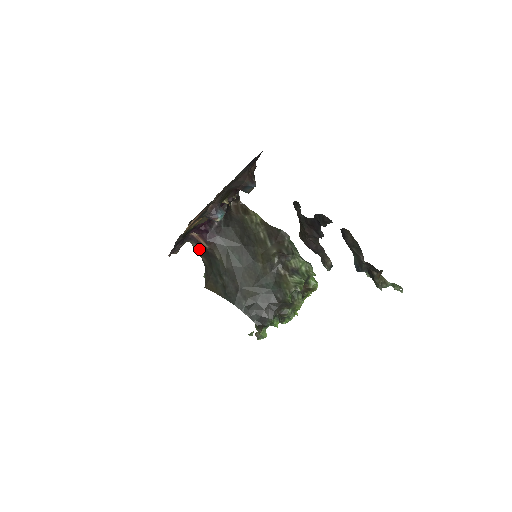
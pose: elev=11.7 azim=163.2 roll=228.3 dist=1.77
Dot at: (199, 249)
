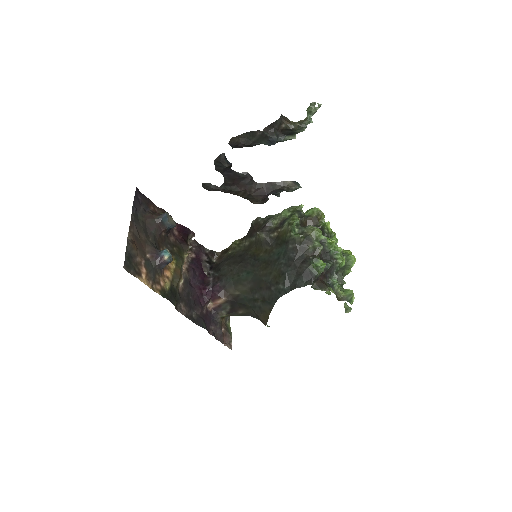
Dot at: (229, 310)
